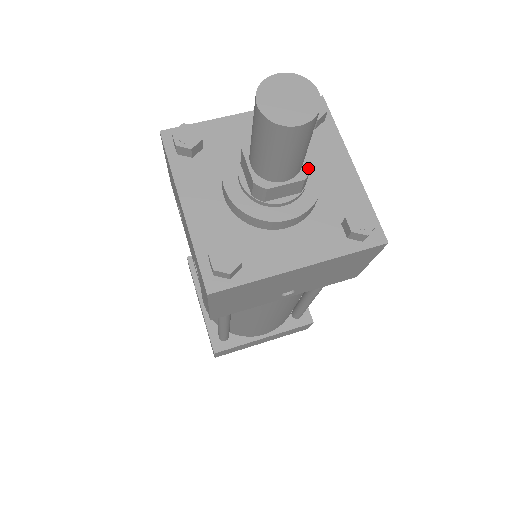
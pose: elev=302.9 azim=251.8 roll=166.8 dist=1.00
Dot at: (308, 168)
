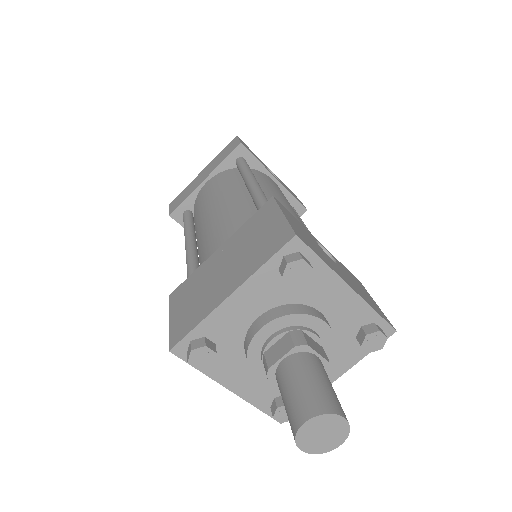
Dot at: (328, 364)
